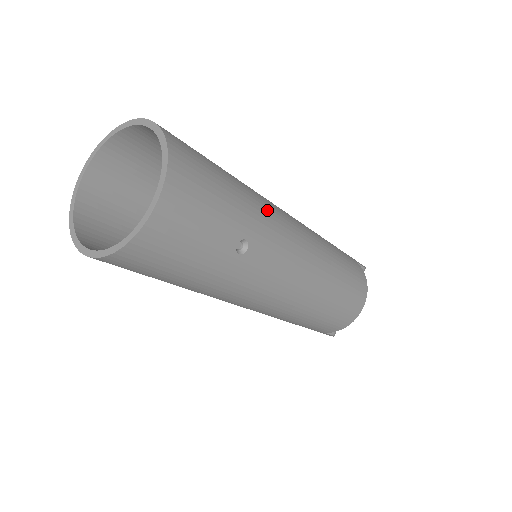
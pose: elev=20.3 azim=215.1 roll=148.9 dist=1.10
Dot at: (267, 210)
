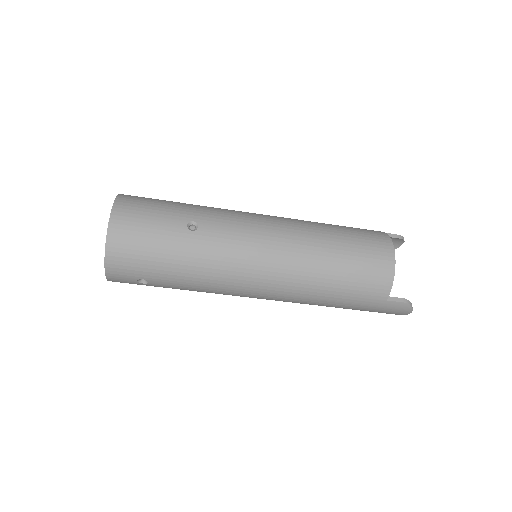
Dot at: (218, 209)
